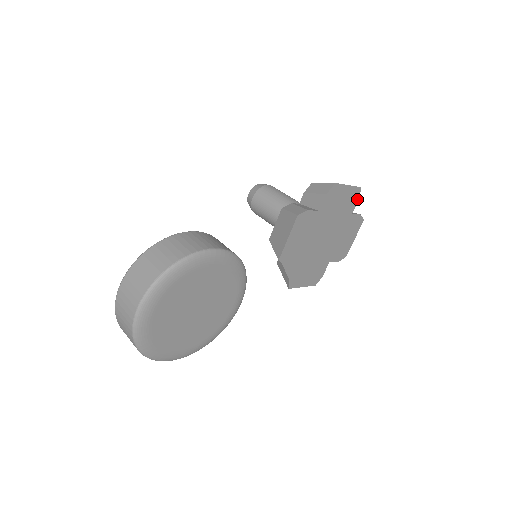
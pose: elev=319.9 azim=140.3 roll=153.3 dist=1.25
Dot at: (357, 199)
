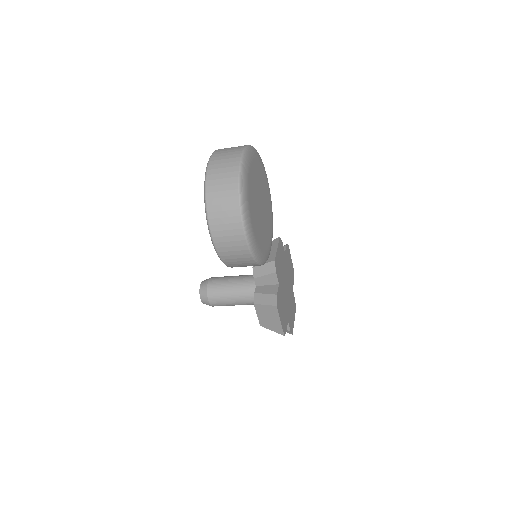
Dot at: (293, 280)
